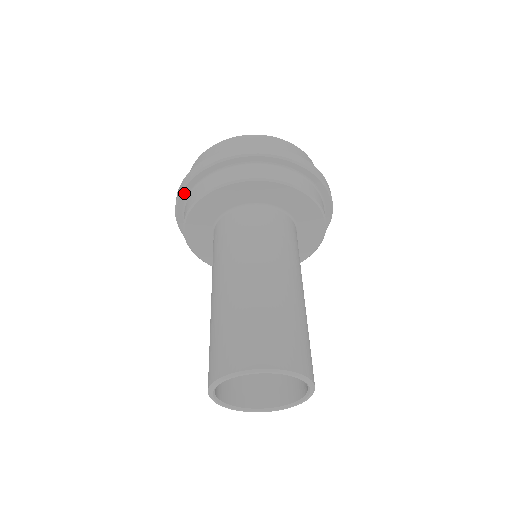
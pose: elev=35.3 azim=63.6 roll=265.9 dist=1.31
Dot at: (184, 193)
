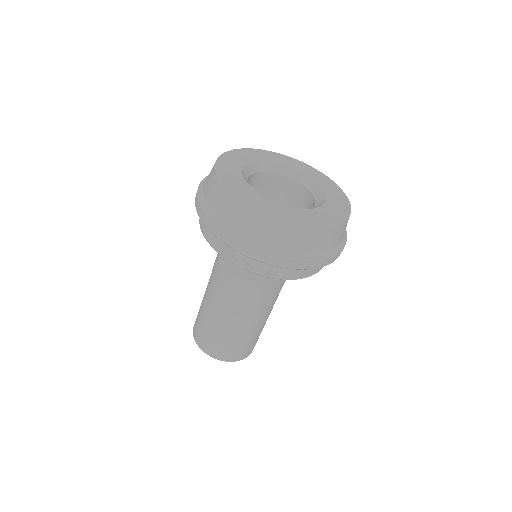
Dot at: (217, 235)
